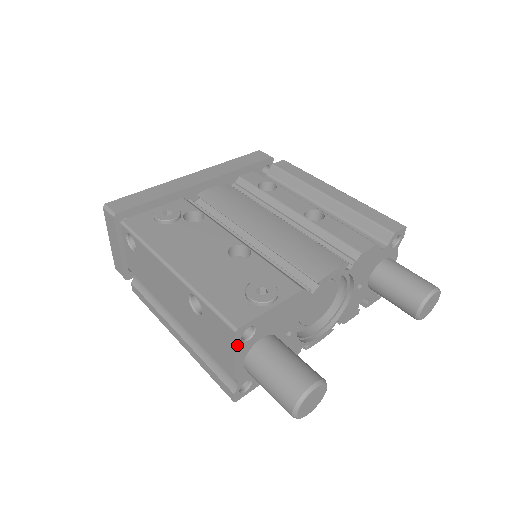
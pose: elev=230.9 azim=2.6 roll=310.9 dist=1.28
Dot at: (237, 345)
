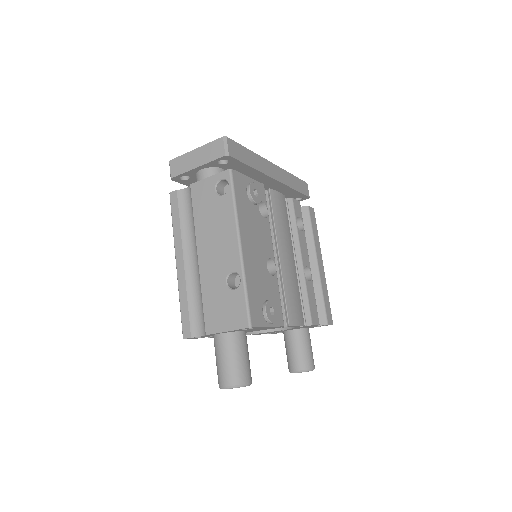
Dot at: occluded
